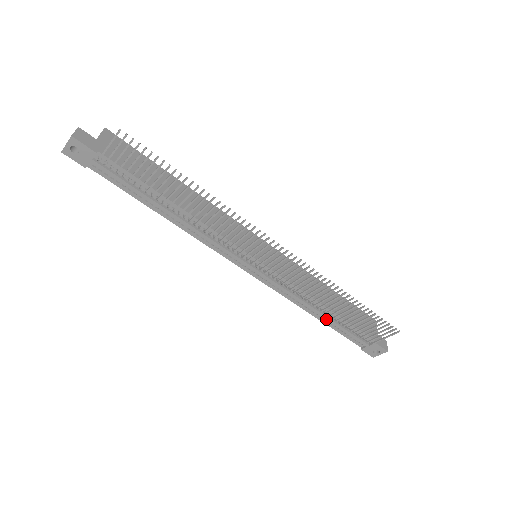
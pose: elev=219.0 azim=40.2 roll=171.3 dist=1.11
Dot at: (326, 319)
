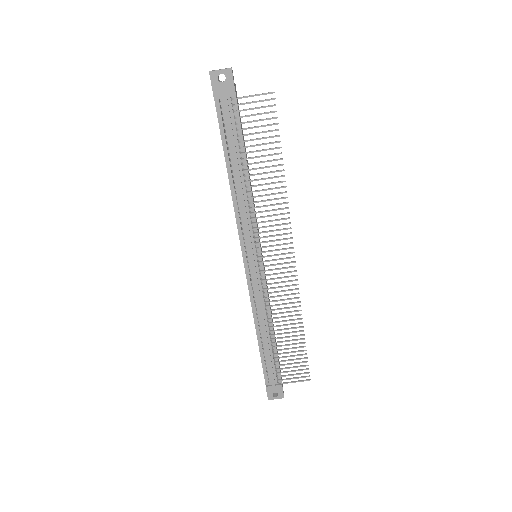
Dot at: (265, 342)
